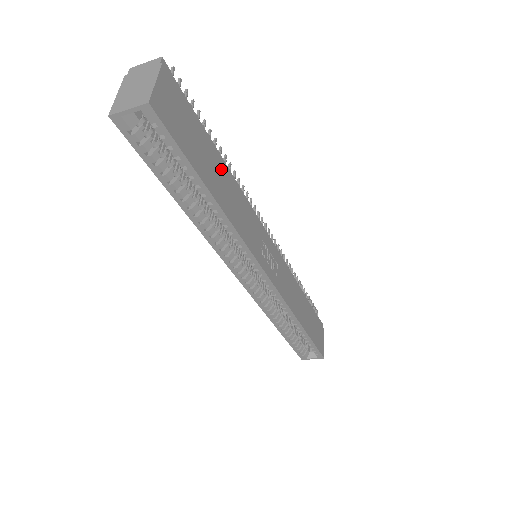
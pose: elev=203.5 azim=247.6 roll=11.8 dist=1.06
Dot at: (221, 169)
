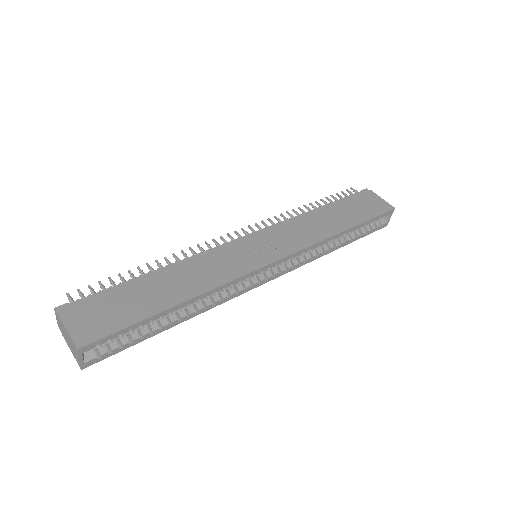
Dot at: (160, 280)
